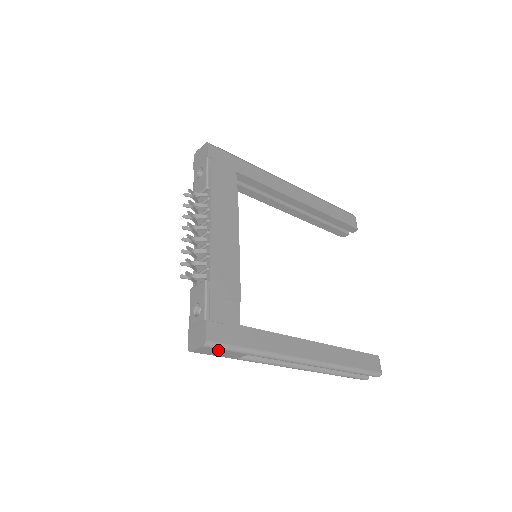
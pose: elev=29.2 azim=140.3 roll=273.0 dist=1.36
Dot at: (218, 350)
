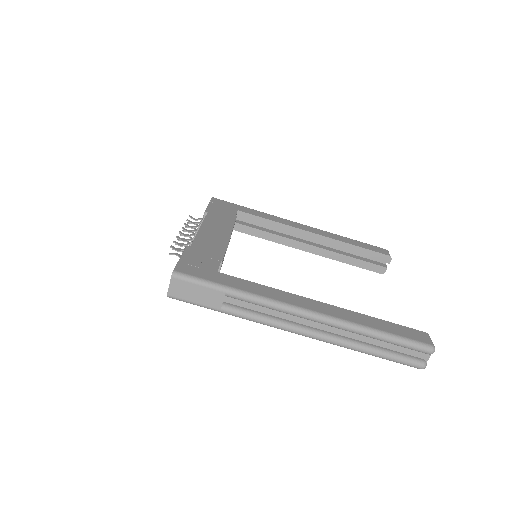
Dot at: (190, 285)
